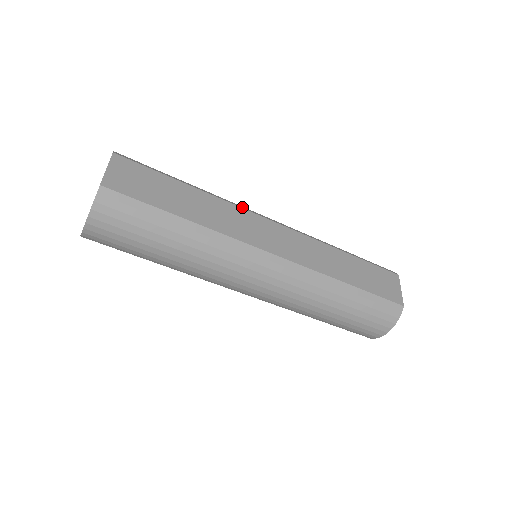
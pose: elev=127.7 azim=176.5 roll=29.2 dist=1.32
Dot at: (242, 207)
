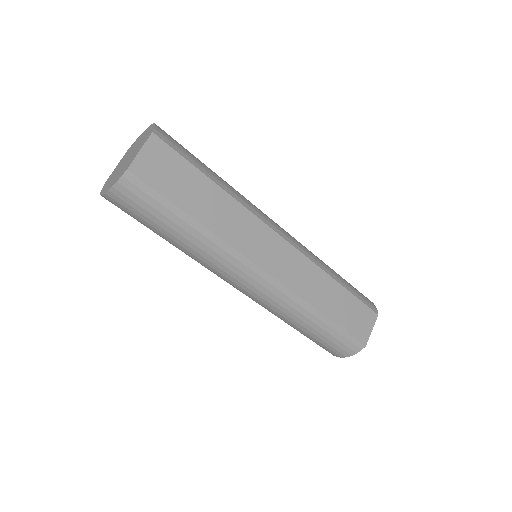
Dot at: (259, 216)
